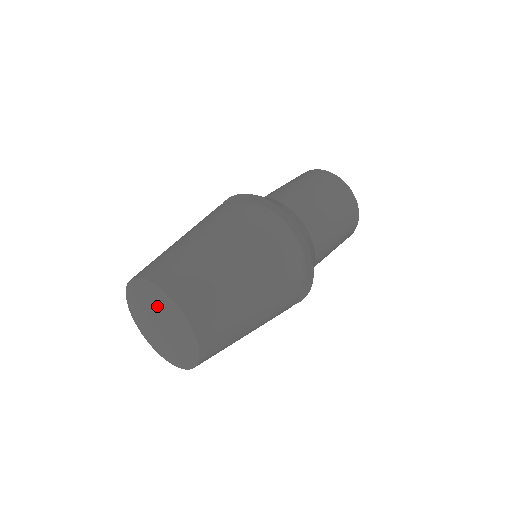
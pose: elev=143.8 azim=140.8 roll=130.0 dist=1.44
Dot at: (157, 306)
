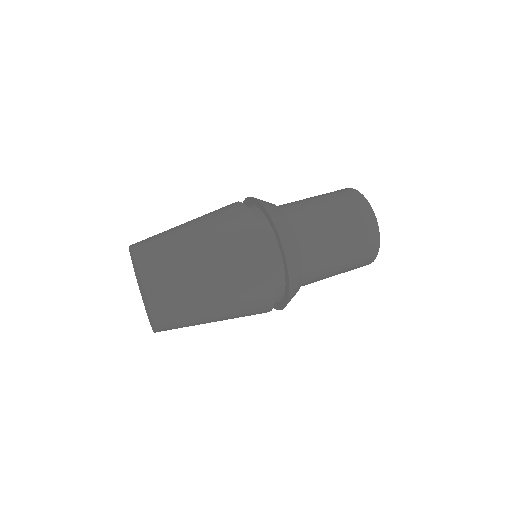
Dot at: (139, 280)
